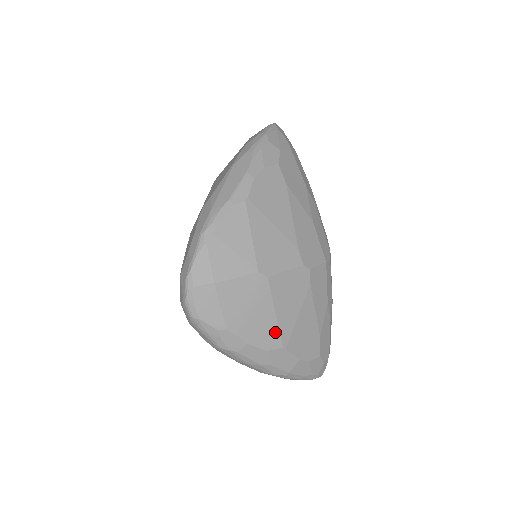
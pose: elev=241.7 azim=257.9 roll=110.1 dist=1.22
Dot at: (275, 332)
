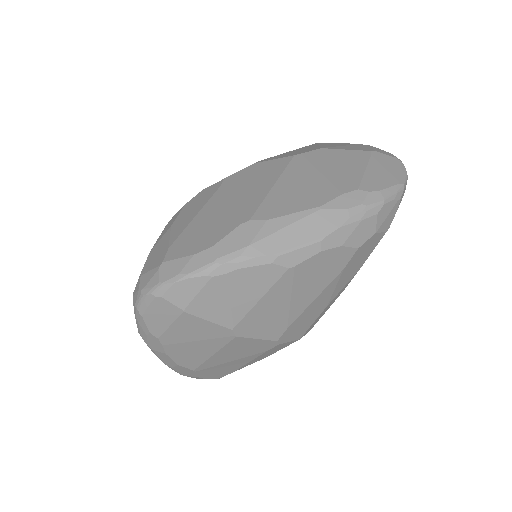
Dot at: (199, 361)
